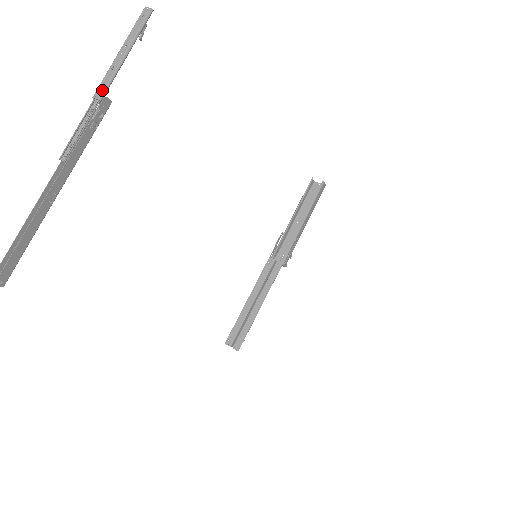
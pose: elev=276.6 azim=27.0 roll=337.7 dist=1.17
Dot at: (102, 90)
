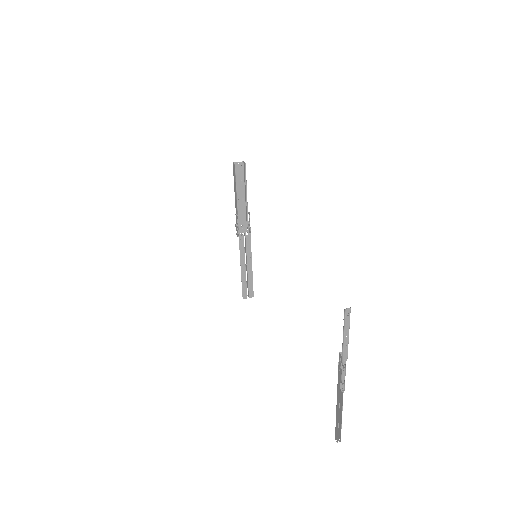
Dot at: (347, 356)
